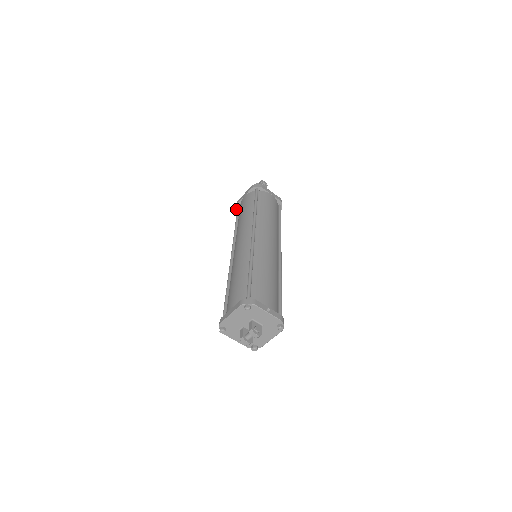
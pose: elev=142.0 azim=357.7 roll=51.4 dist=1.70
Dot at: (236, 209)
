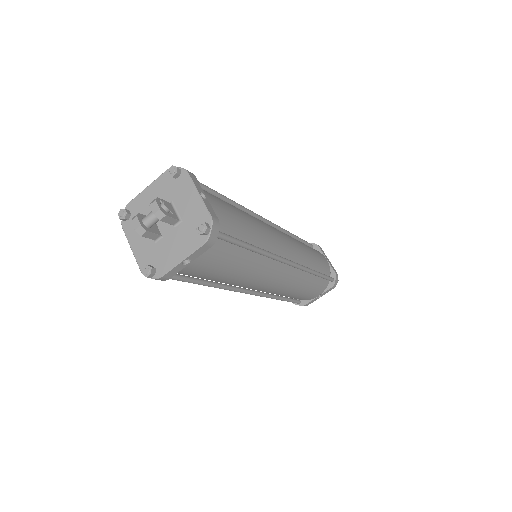
Dot at: occluded
